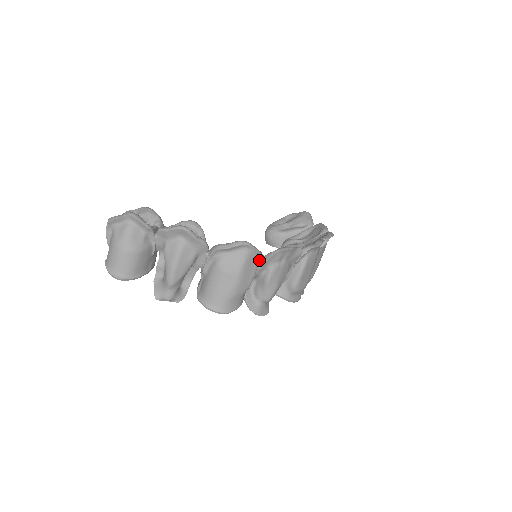
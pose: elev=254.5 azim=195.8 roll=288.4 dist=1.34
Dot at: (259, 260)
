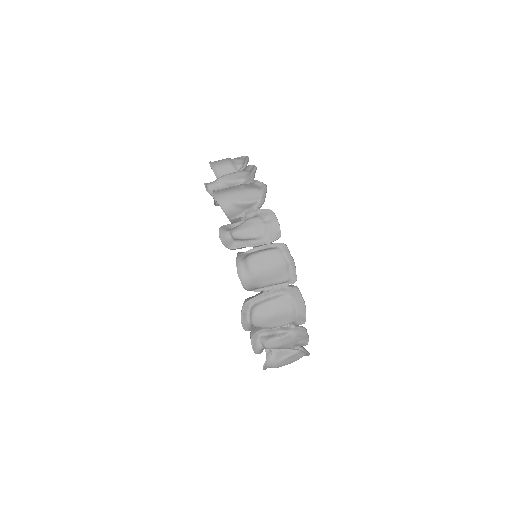
Dot at: (259, 203)
